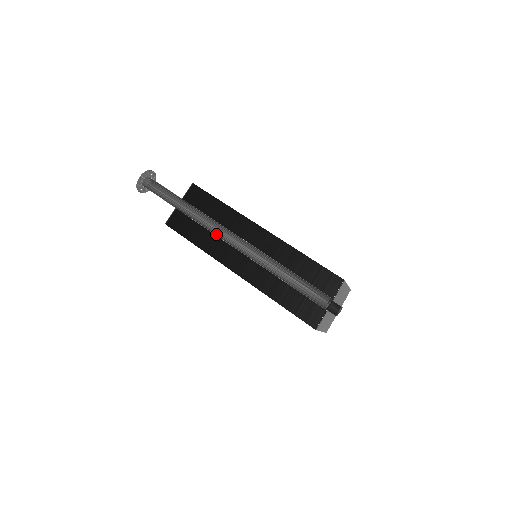
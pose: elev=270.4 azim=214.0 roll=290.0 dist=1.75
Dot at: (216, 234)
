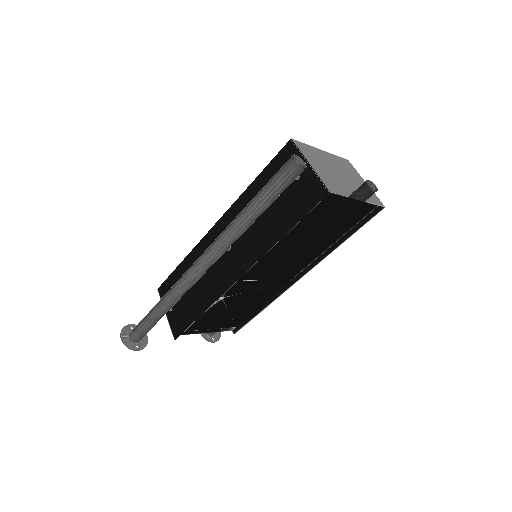
Dot at: (192, 279)
